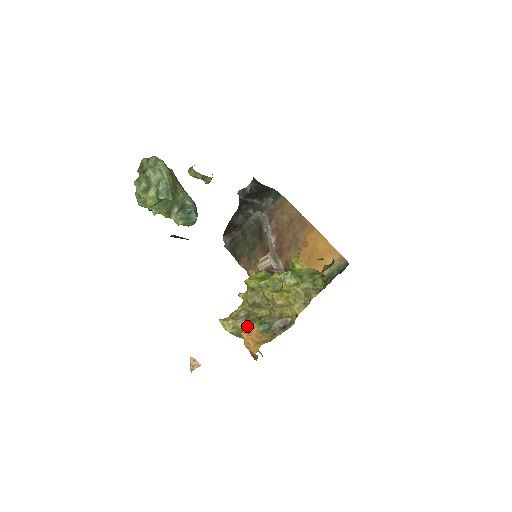
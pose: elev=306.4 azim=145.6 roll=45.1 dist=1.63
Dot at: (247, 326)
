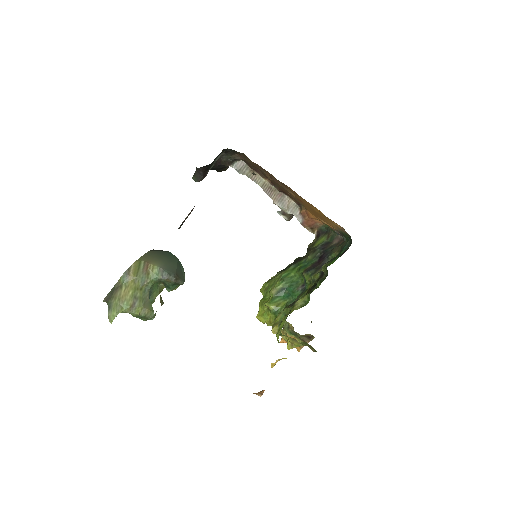
Dot at: occluded
